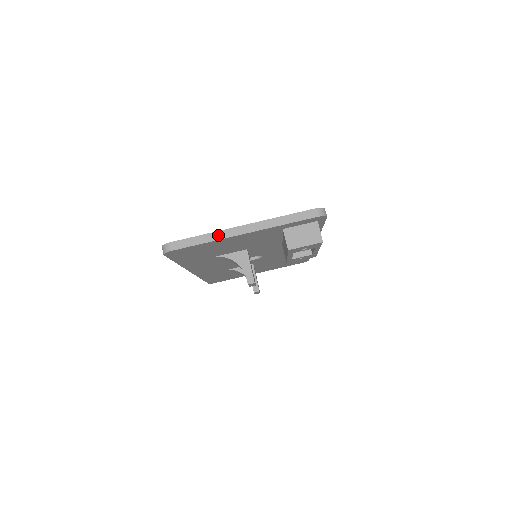
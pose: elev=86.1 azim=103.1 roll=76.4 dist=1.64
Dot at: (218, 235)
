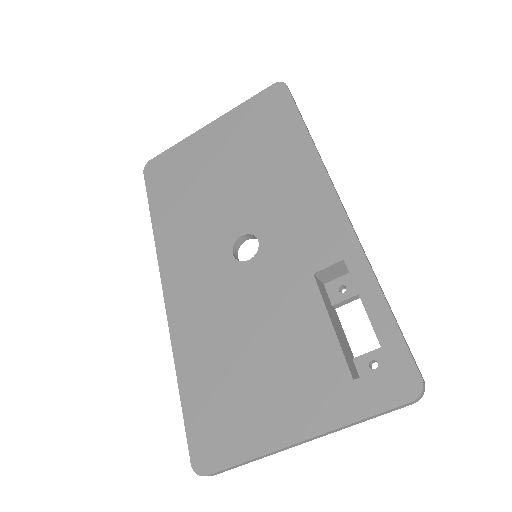
Dot at: (270, 454)
